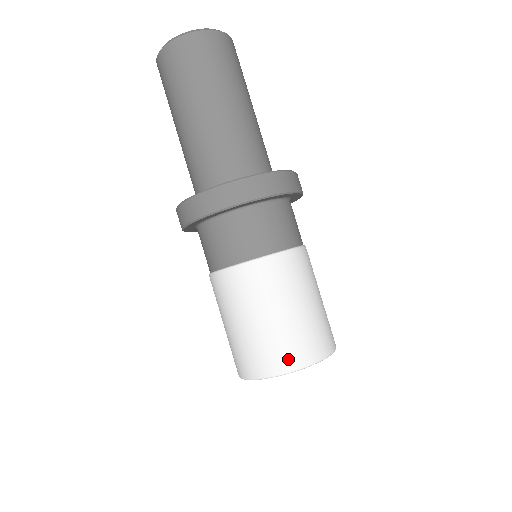
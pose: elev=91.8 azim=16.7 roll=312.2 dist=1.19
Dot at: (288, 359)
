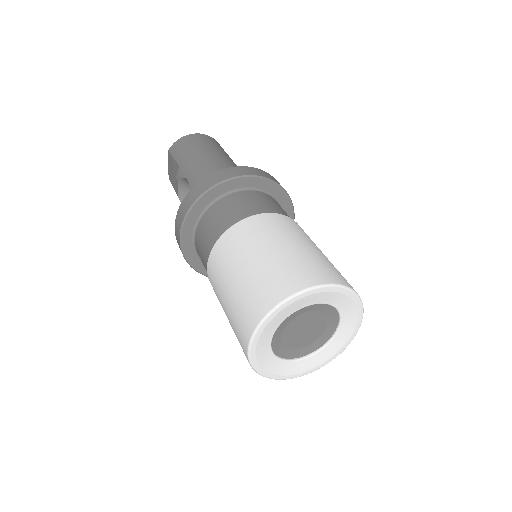
Dot at: (347, 282)
